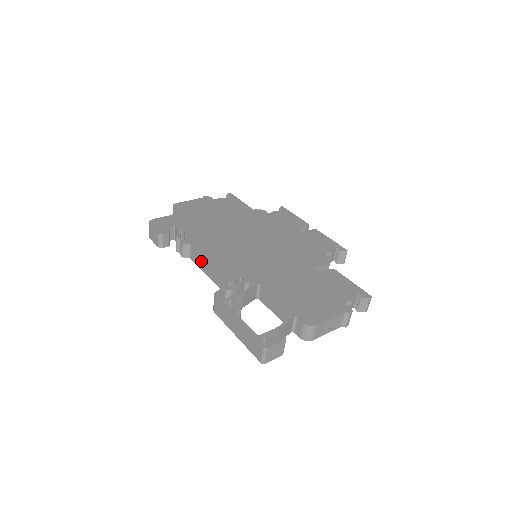
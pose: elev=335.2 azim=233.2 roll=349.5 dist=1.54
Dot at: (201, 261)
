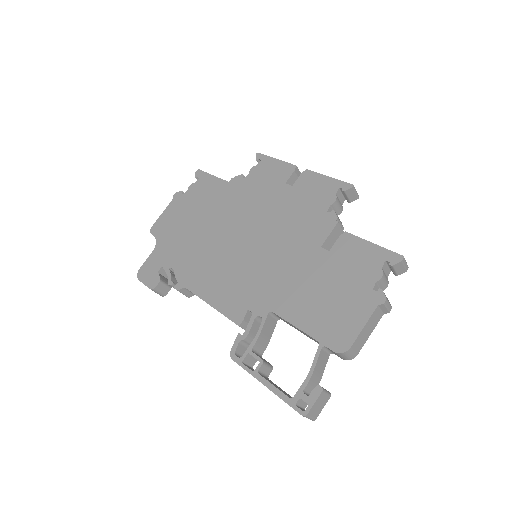
Dot at: occluded
